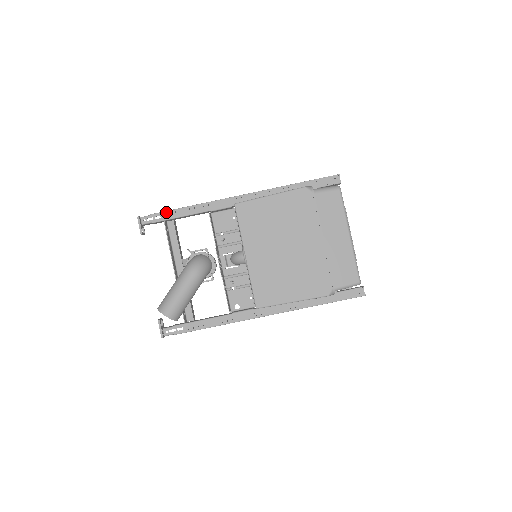
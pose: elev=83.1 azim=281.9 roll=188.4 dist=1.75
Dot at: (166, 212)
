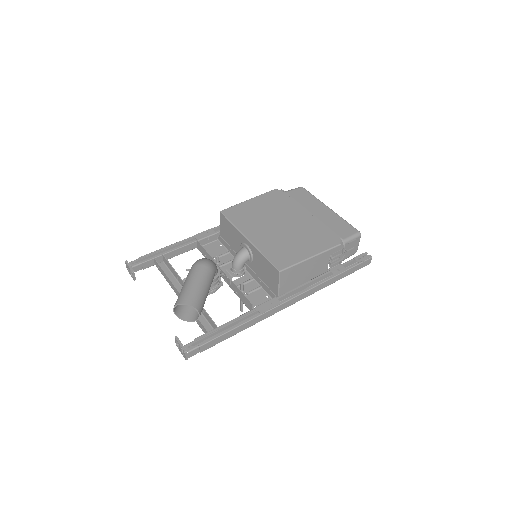
Dot at: (154, 252)
